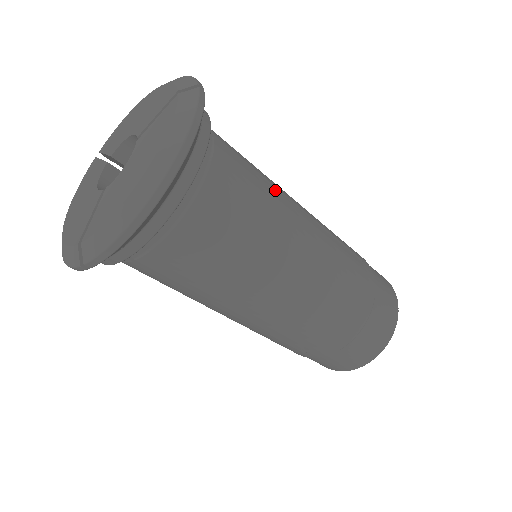
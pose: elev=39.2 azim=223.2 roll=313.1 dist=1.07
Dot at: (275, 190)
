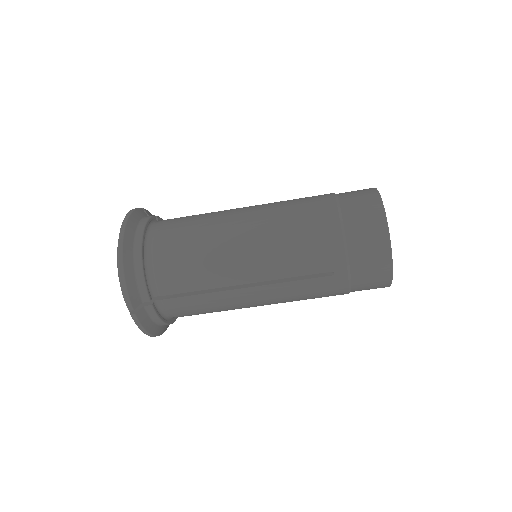
Dot at: occluded
